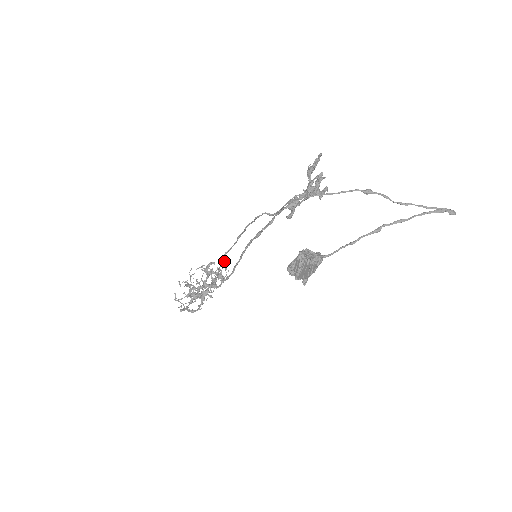
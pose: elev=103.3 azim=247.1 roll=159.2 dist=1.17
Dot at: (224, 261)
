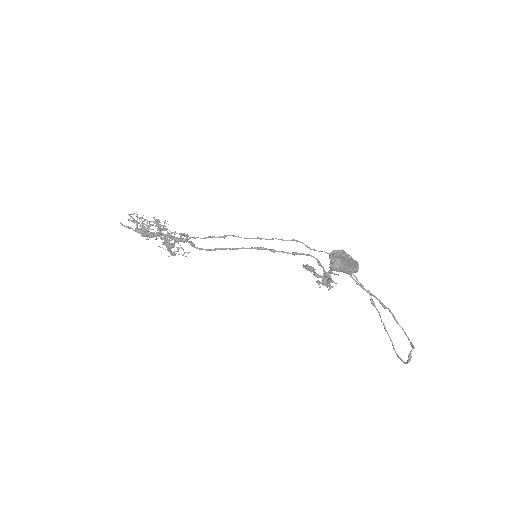
Dot at: (222, 237)
